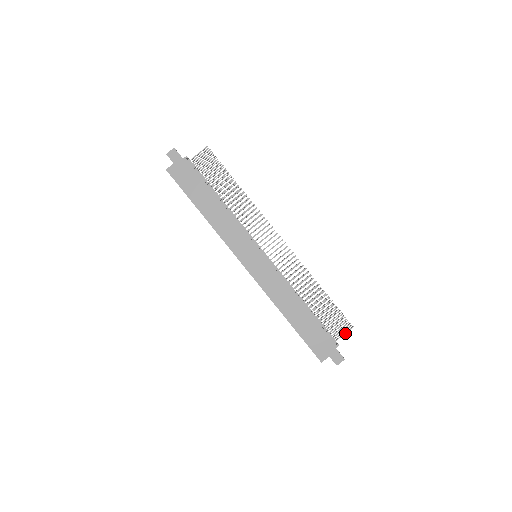
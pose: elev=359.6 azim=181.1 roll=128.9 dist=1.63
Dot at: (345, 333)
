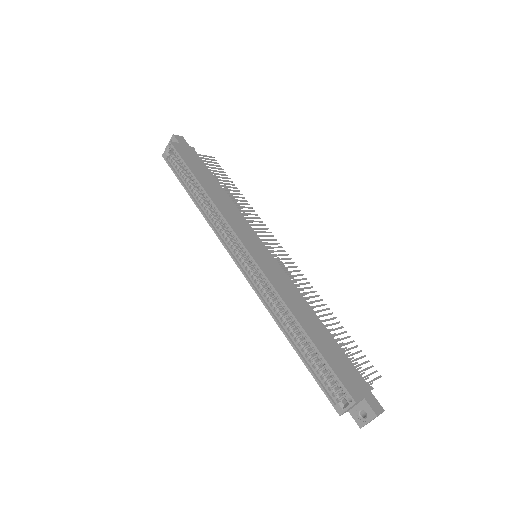
Dot at: (374, 379)
